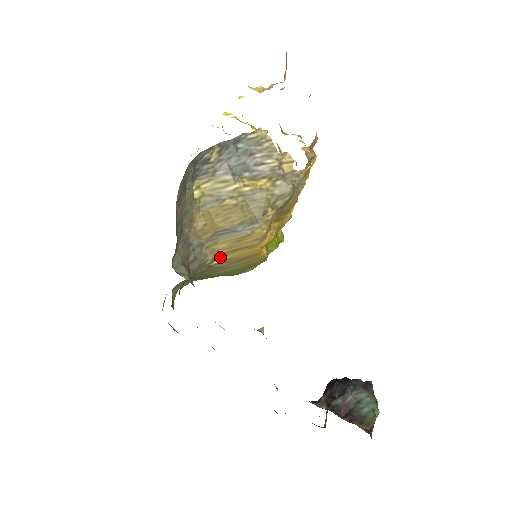
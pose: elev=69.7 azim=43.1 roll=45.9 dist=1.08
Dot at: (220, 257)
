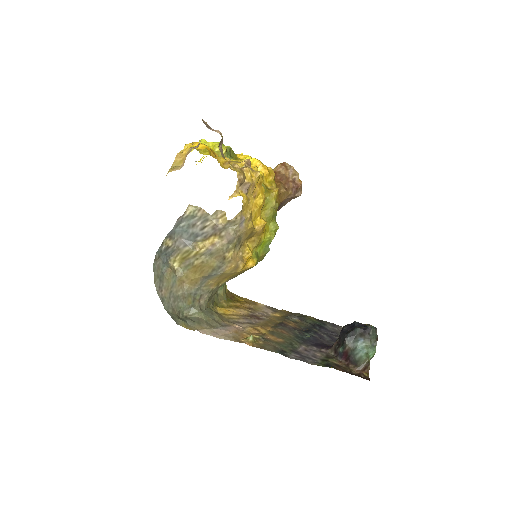
Dot at: (220, 282)
